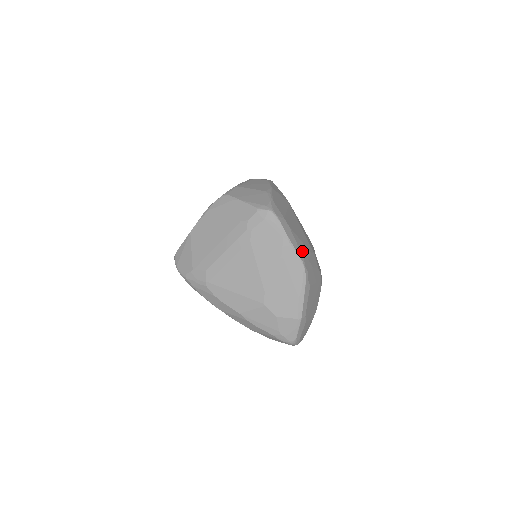
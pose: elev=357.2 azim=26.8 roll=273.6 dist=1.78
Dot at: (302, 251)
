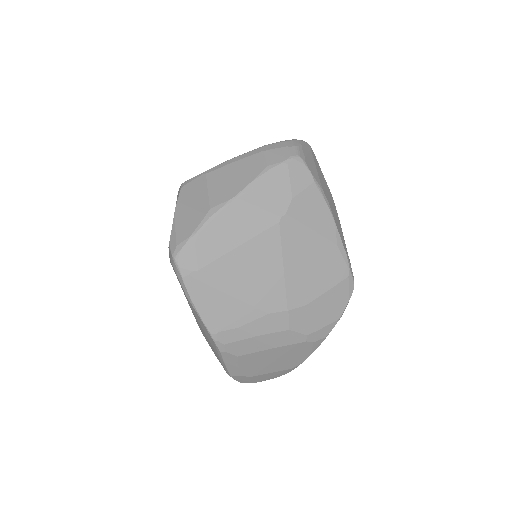
Dot at: (224, 318)
